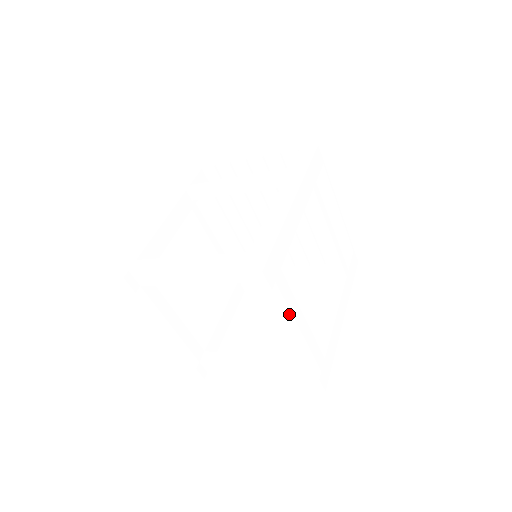
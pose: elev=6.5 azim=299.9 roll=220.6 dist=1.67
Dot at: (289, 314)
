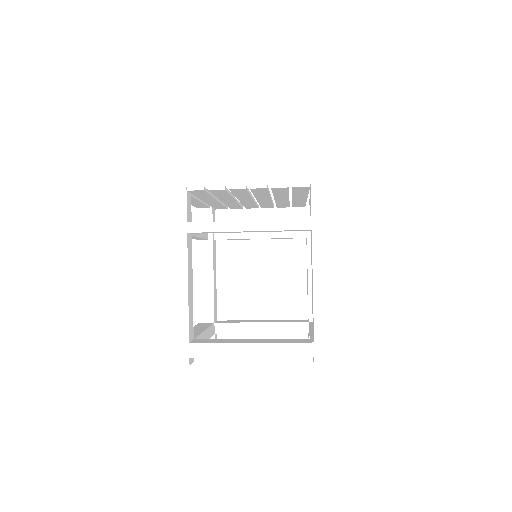
Dot at: occluded
